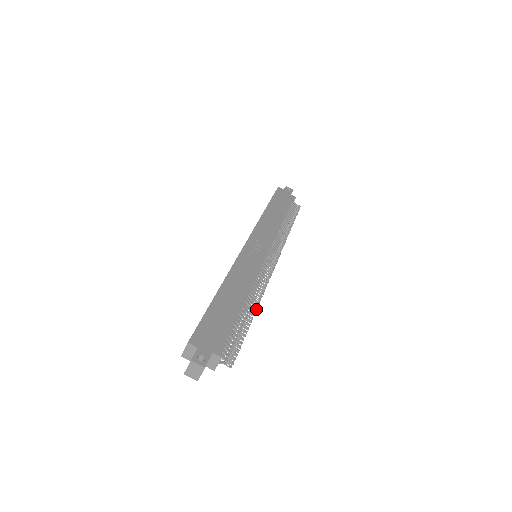
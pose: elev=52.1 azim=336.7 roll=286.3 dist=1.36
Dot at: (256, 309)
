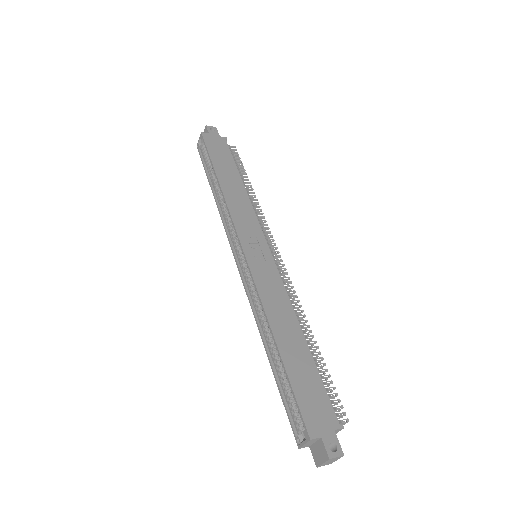
Dot at: (311, 332)
